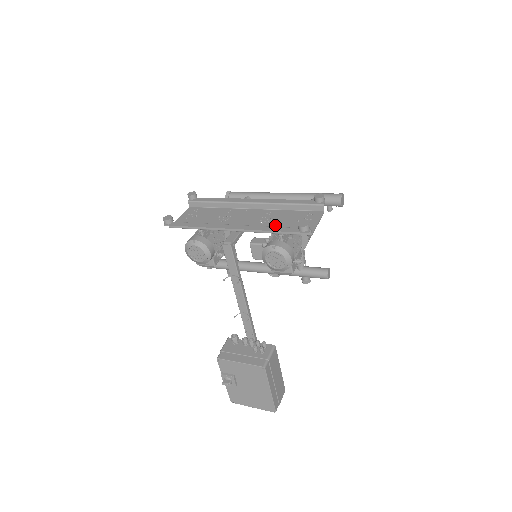
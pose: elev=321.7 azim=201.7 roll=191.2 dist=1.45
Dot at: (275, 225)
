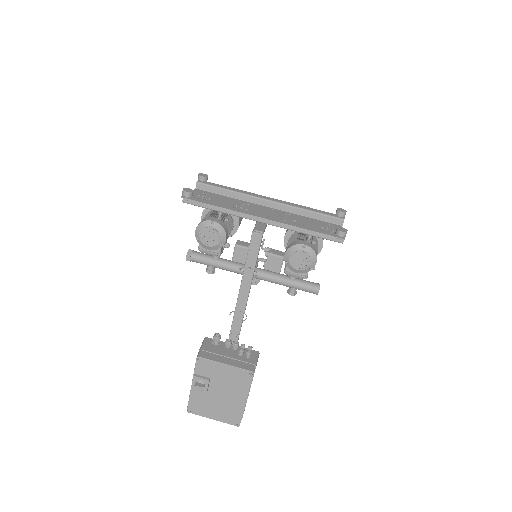
Dot at: occluded
